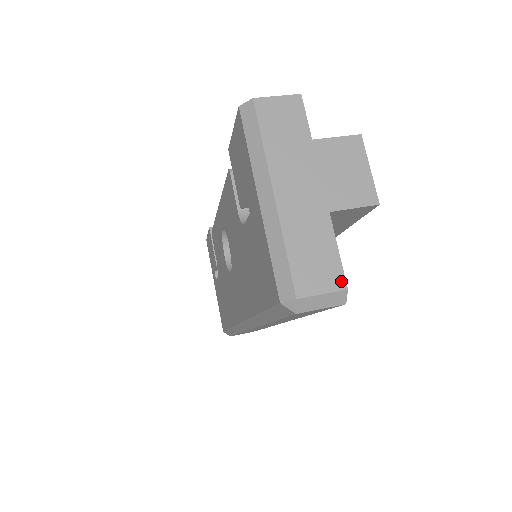
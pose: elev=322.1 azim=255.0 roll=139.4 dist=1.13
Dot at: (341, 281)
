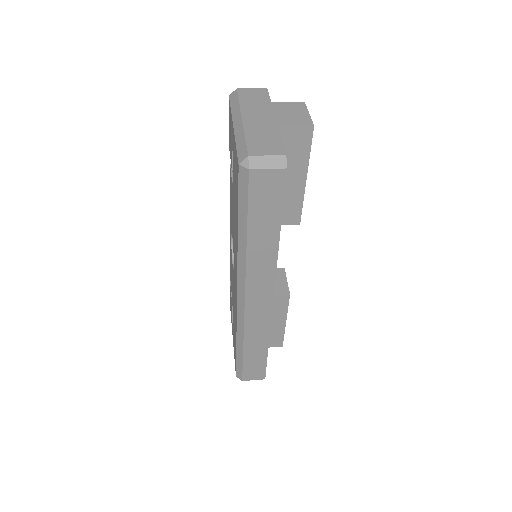
Dot at: (282, 151)
